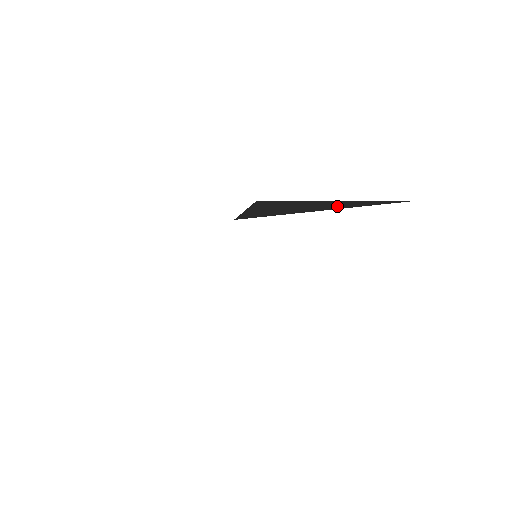
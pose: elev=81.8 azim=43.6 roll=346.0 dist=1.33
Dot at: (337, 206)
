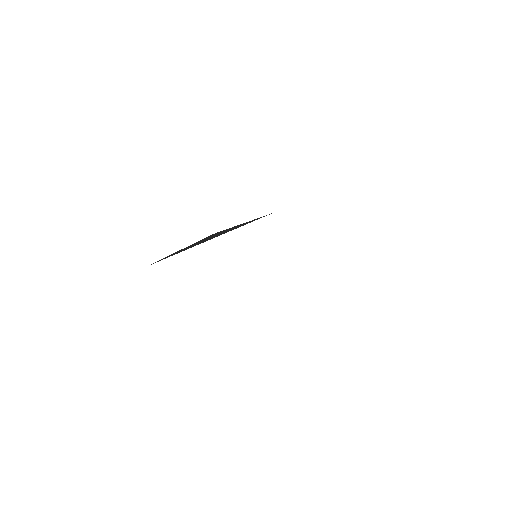
Dot at: occluded
